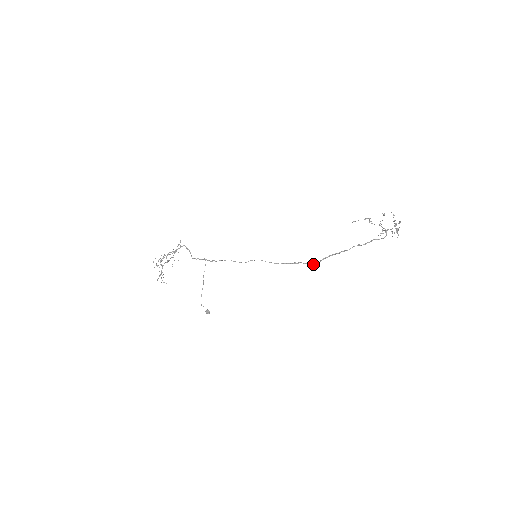
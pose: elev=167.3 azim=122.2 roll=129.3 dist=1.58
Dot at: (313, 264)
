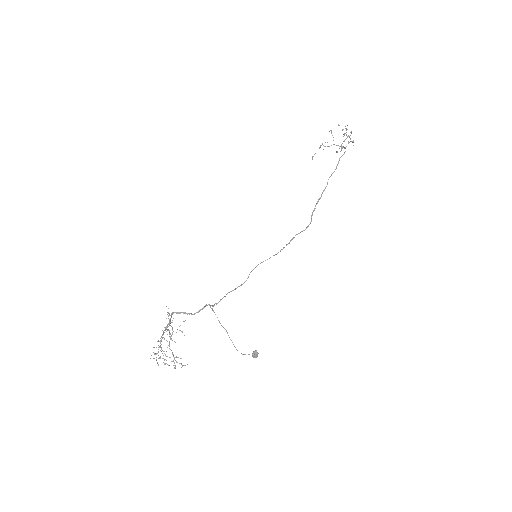
Dot at: (307, 227)
